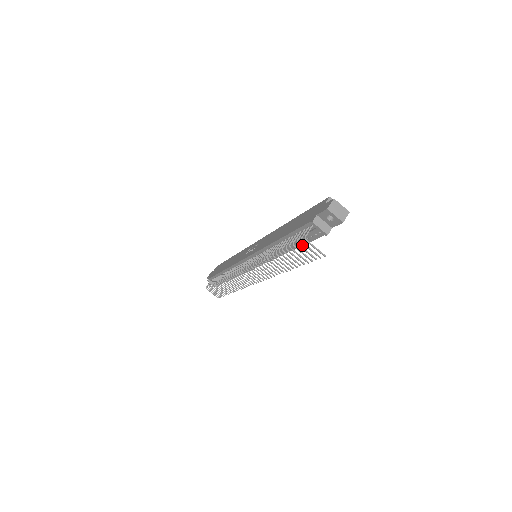
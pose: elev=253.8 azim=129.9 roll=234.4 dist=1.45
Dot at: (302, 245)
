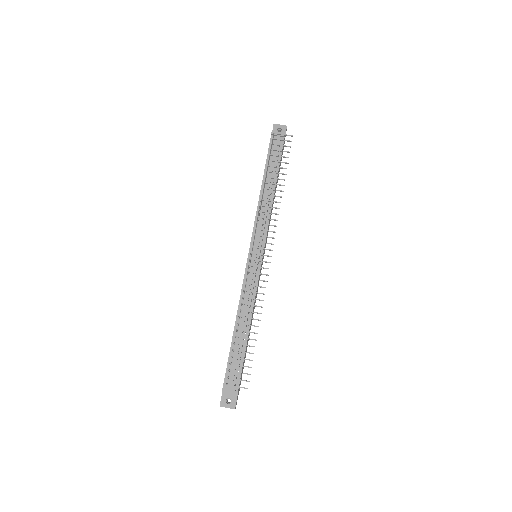
Dot at: (278, 169)
